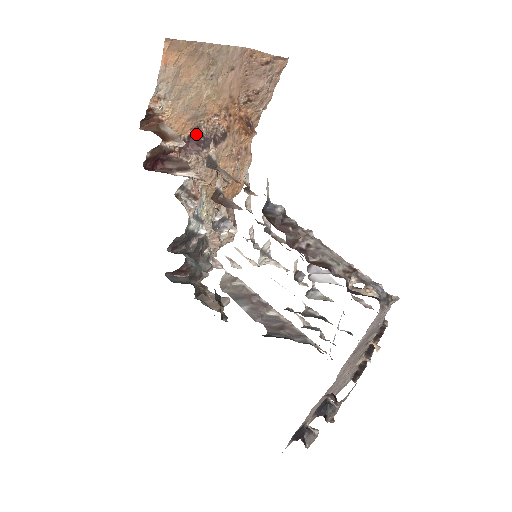
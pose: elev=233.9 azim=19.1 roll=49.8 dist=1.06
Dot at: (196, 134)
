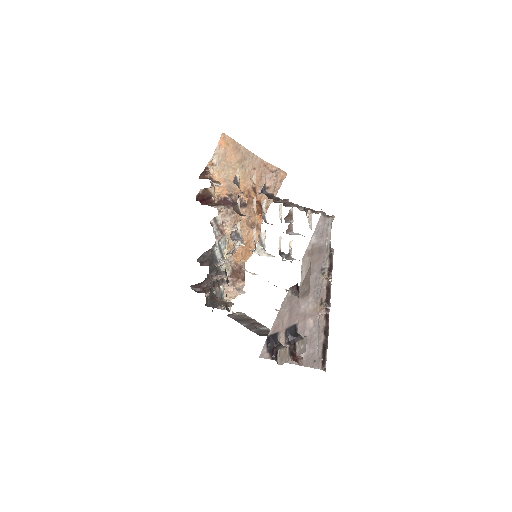
Dot at: (229, 198)
